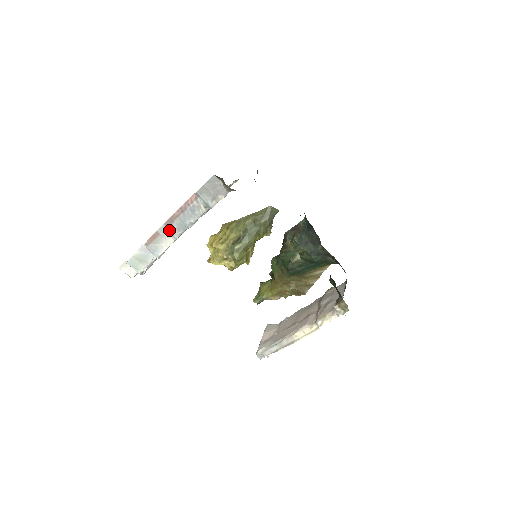
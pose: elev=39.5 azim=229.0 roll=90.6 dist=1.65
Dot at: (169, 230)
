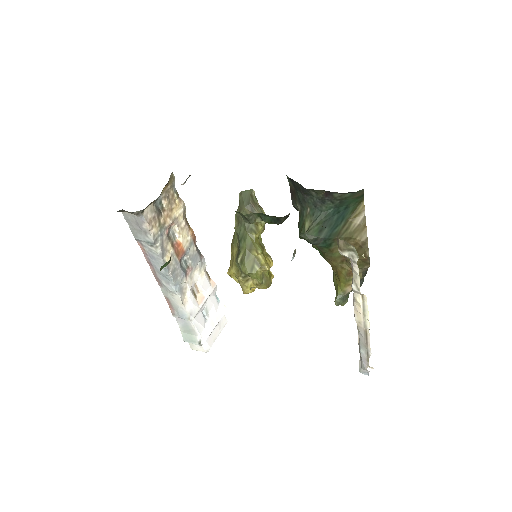
Dot at: (166, 289)
